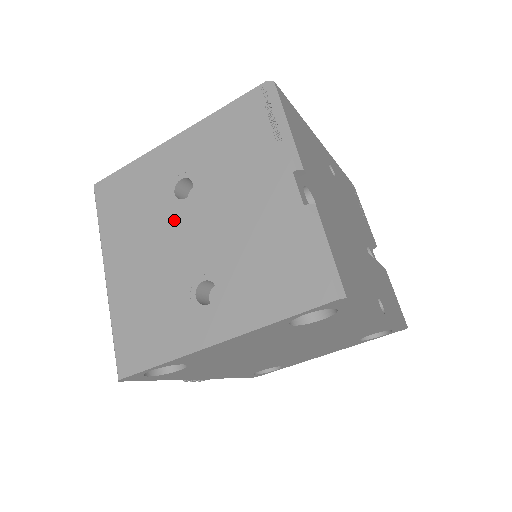
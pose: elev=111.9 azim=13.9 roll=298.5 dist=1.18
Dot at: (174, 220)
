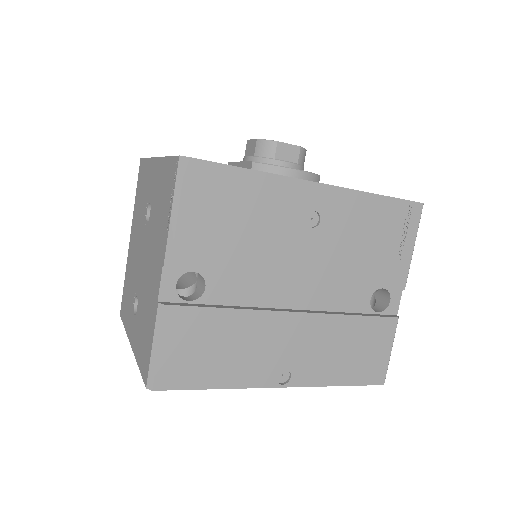
Dot at: (142, 234)
